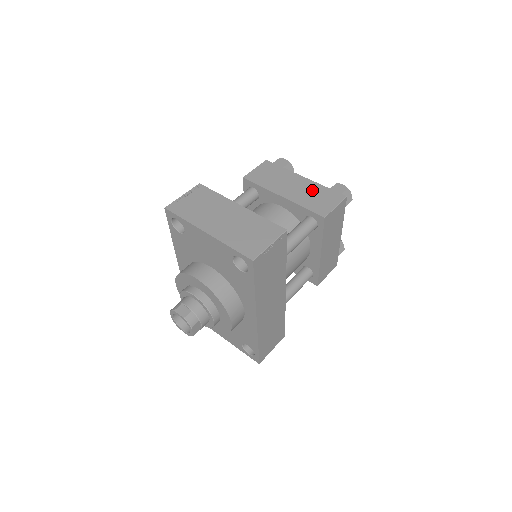
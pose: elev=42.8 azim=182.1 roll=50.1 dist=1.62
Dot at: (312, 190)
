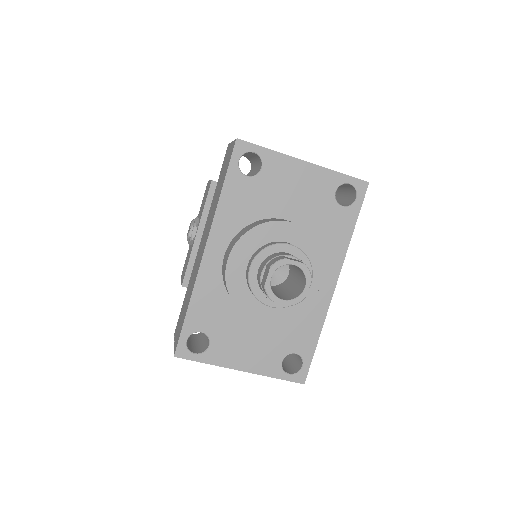
Dot at: occluded
